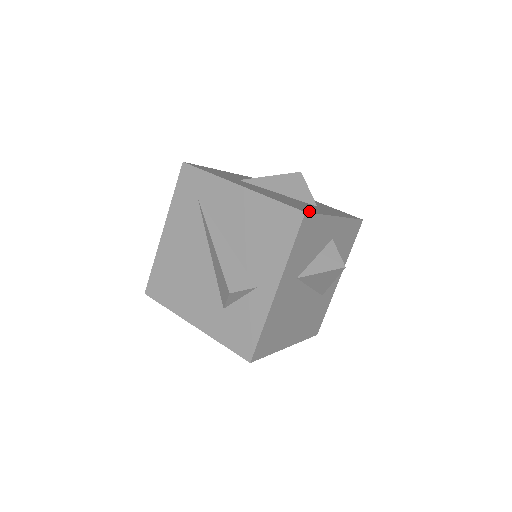
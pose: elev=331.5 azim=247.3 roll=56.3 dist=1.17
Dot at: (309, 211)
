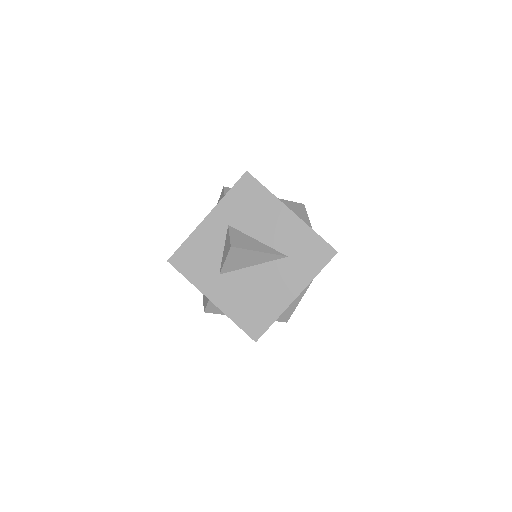
Dot at: occluded
